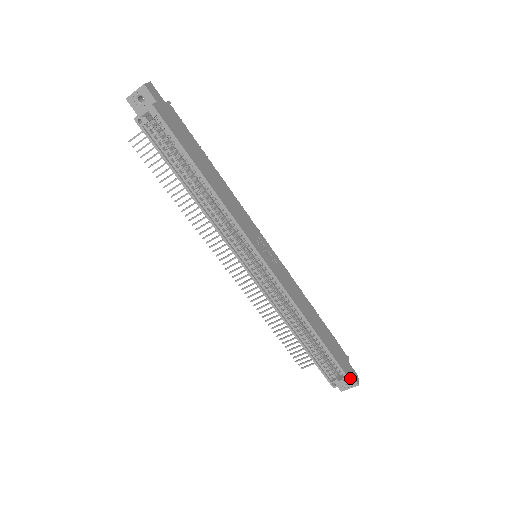
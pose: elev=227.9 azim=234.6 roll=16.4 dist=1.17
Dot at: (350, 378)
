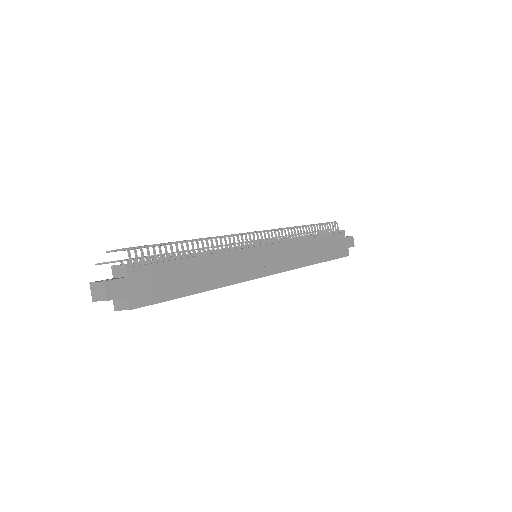
Dot at: (348, 254)
